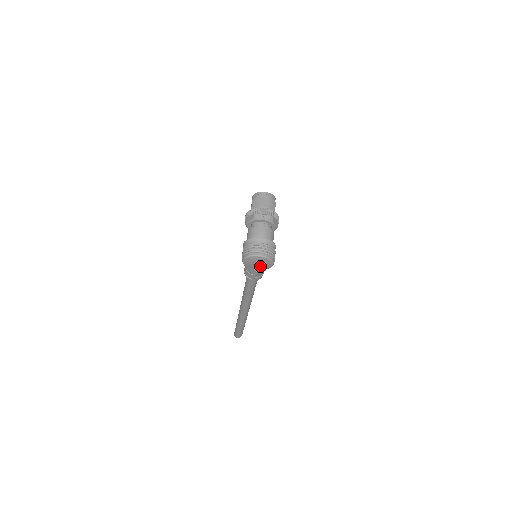
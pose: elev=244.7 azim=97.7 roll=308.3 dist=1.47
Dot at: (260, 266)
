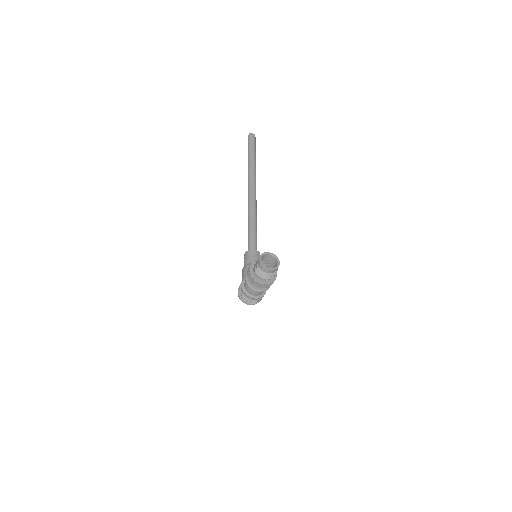
Dot at: occluded
